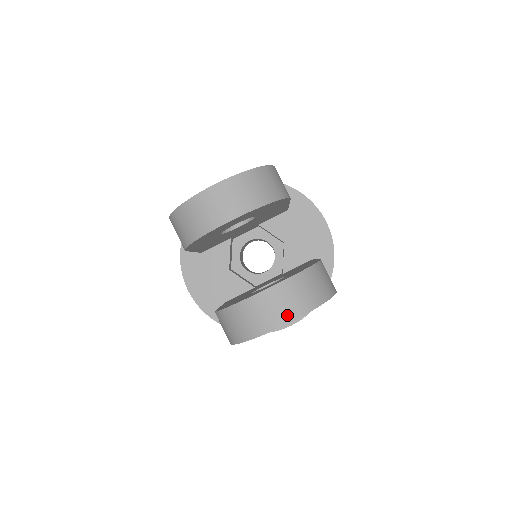
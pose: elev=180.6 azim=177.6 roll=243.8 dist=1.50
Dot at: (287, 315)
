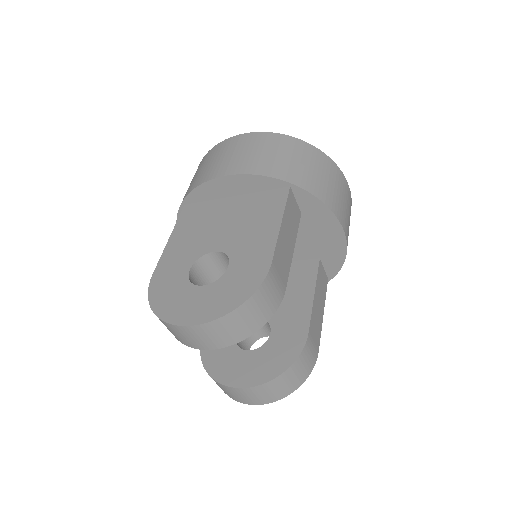
Dot at: (257, 402)
